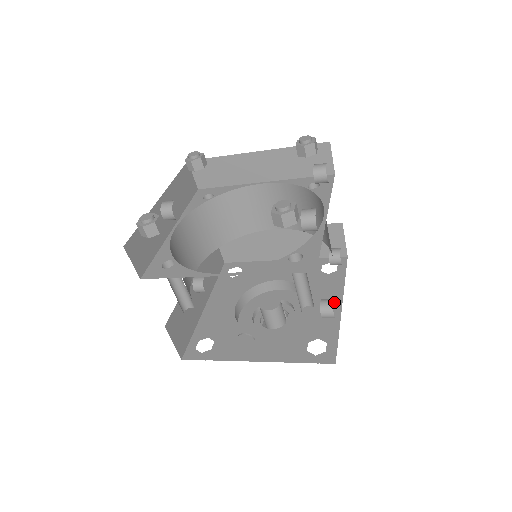
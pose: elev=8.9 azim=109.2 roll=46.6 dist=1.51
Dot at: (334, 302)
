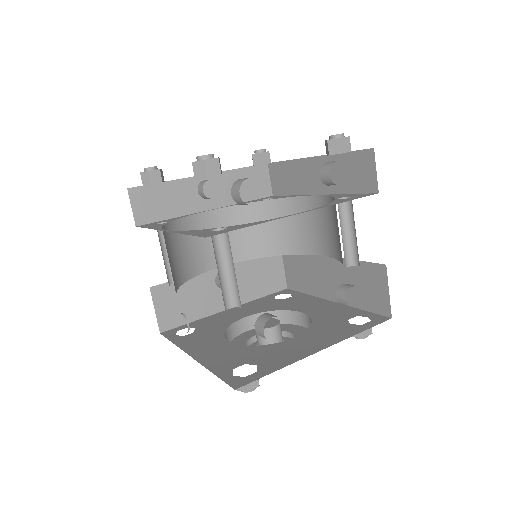
Dot at: (316, 346)
